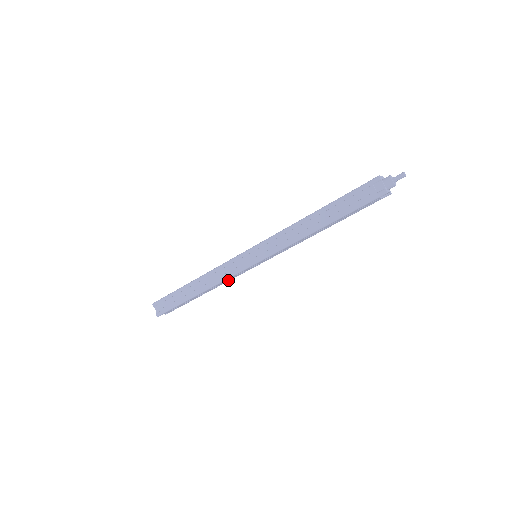
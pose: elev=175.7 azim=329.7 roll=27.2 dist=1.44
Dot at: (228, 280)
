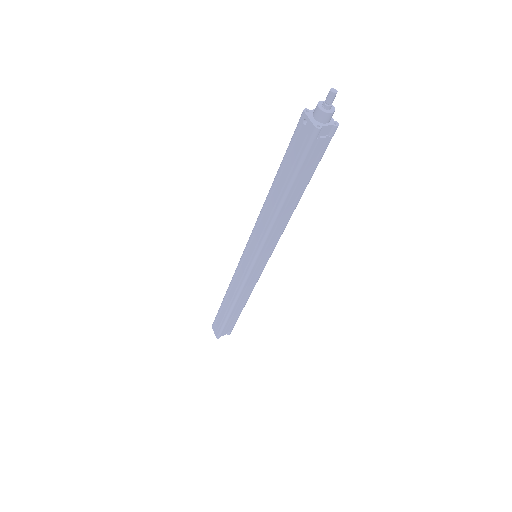
Dot at: occluded
